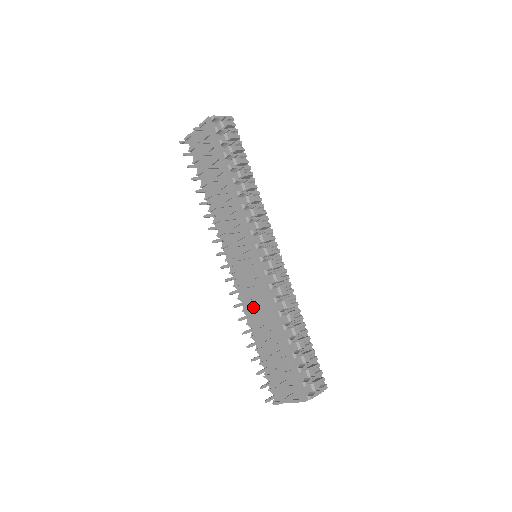
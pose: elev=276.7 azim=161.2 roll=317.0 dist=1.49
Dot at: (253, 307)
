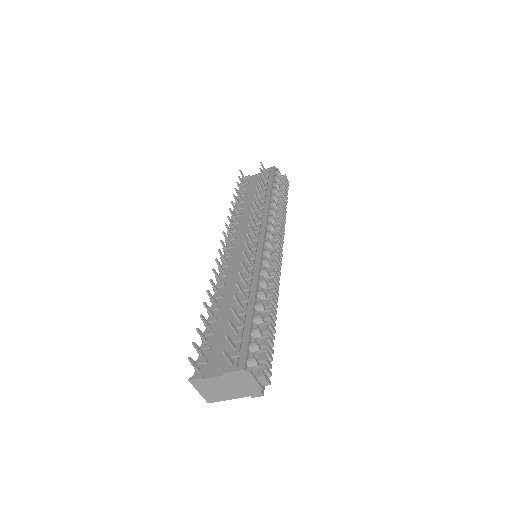
Dot at: (230, 283)
